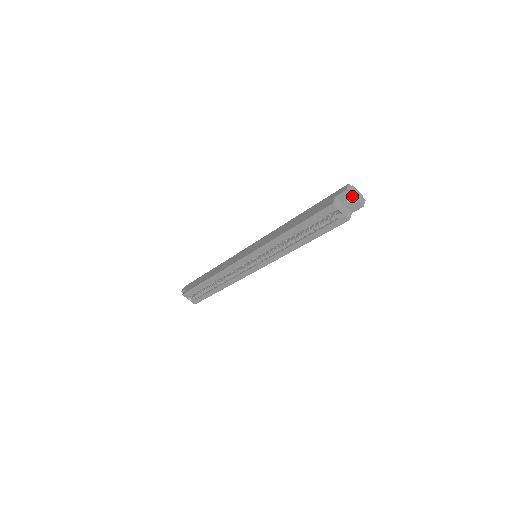
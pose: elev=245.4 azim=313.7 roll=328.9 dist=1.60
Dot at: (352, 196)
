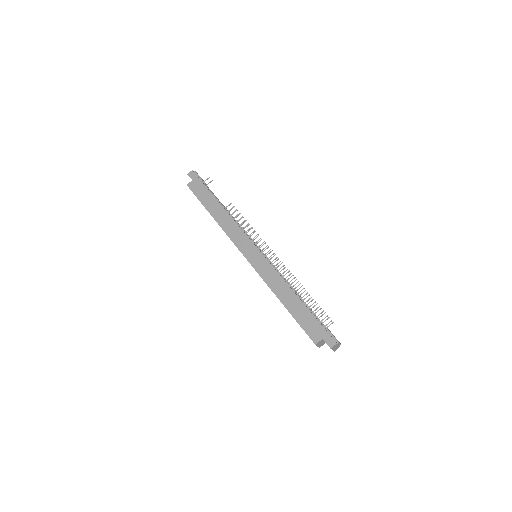
Dot at: occluded
